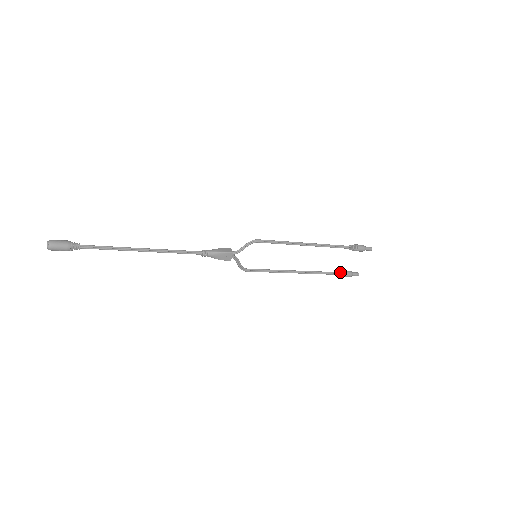
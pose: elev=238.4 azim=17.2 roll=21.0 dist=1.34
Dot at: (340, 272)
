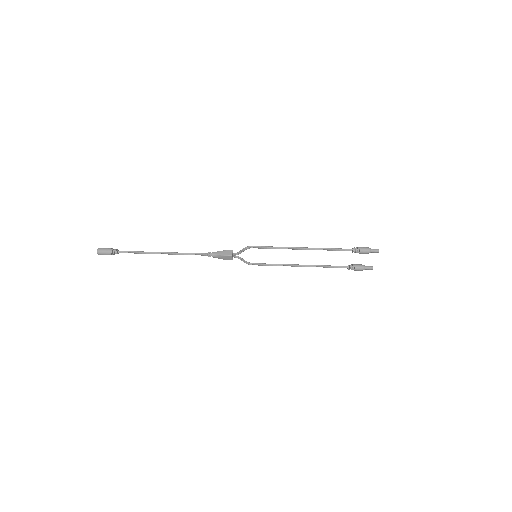
Dot at: (350, 267)
